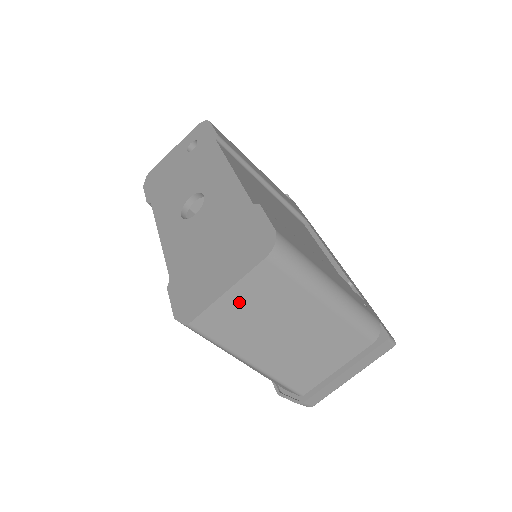
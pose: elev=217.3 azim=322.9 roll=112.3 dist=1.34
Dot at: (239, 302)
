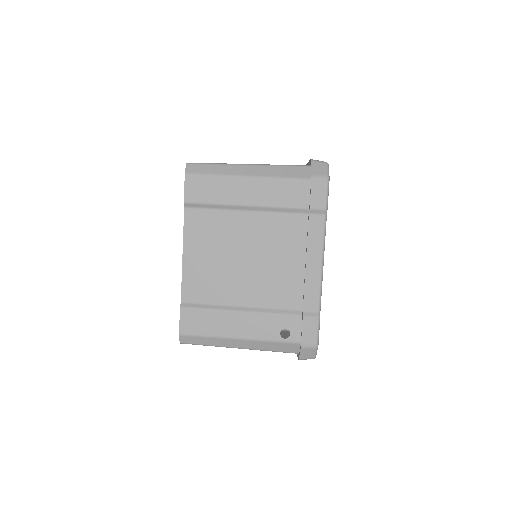
Dot at: occluded
